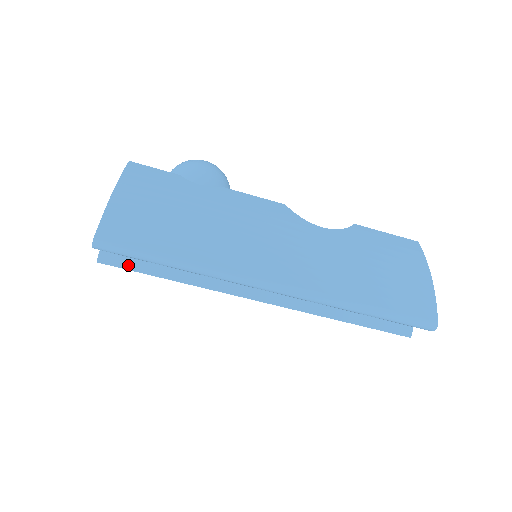
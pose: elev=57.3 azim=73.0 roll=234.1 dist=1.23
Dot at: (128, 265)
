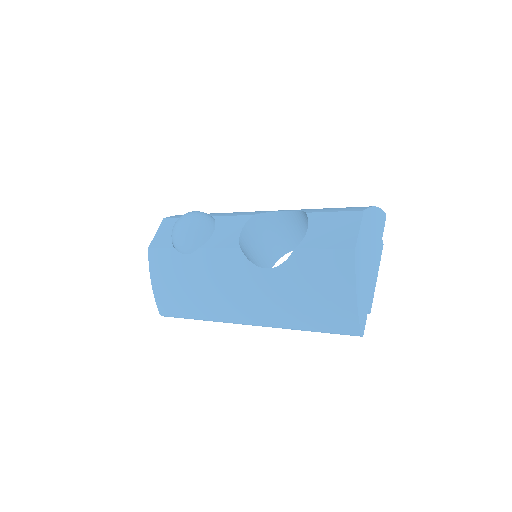
Dot at: occluded
